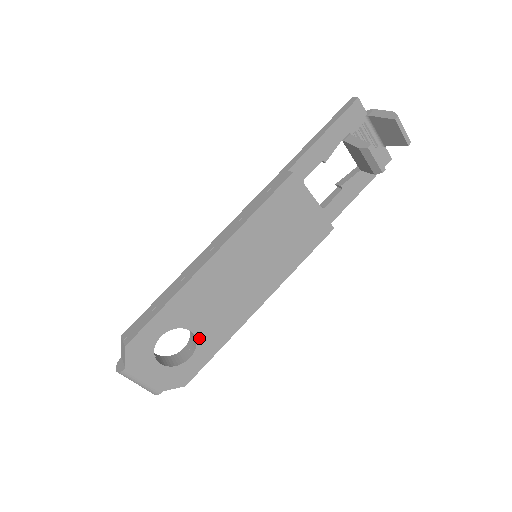
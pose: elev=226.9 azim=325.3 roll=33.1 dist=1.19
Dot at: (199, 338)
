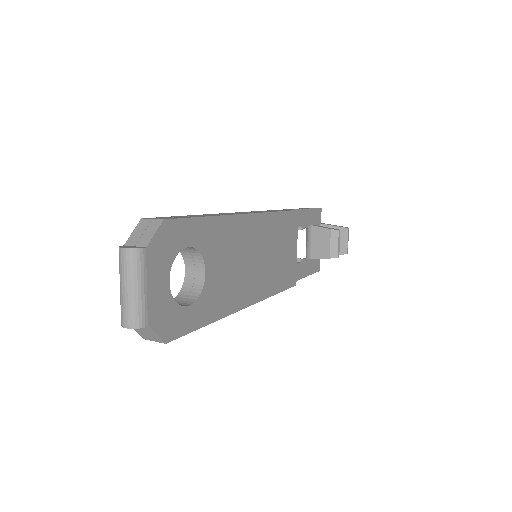
Dot at: (205, 289)
